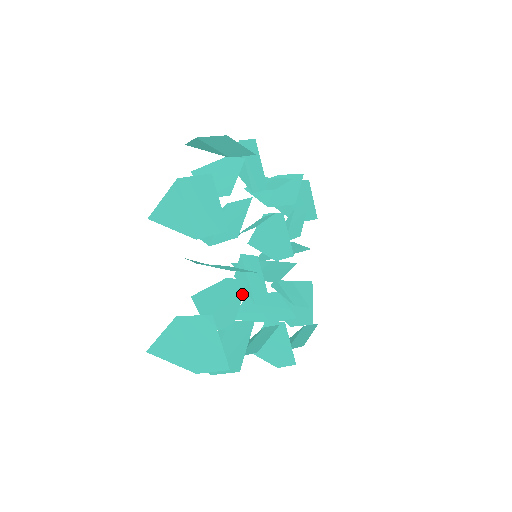
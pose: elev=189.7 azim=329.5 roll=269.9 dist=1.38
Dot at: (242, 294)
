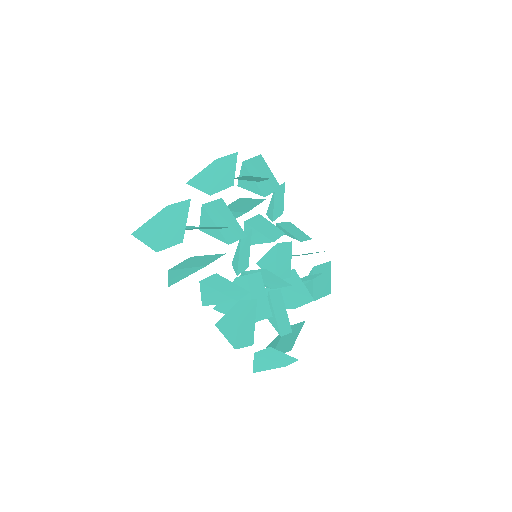
Dot at: occluded
